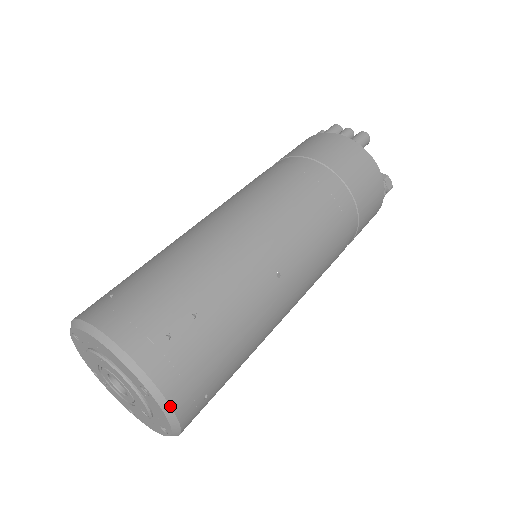
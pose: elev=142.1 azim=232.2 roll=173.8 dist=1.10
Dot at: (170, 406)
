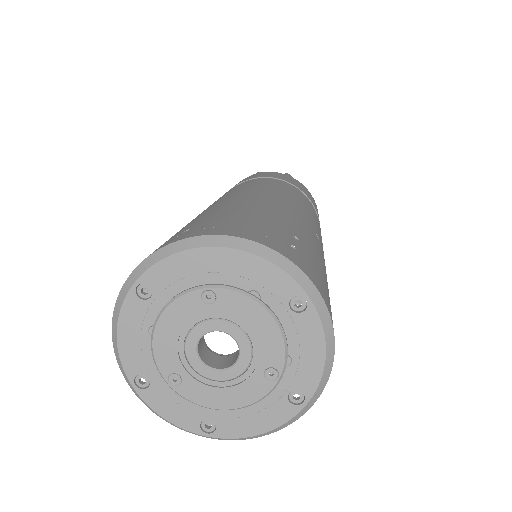
Dot at: (331, 321)
